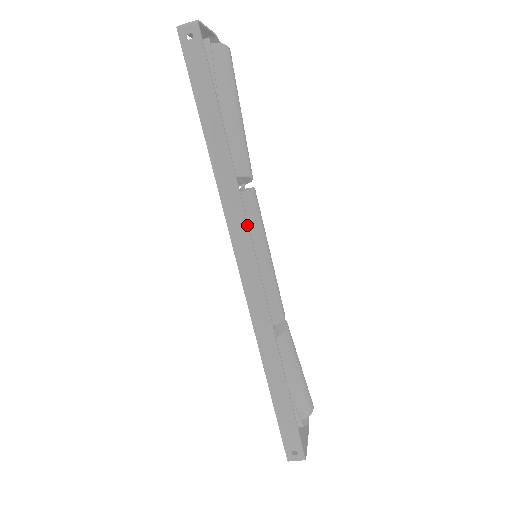
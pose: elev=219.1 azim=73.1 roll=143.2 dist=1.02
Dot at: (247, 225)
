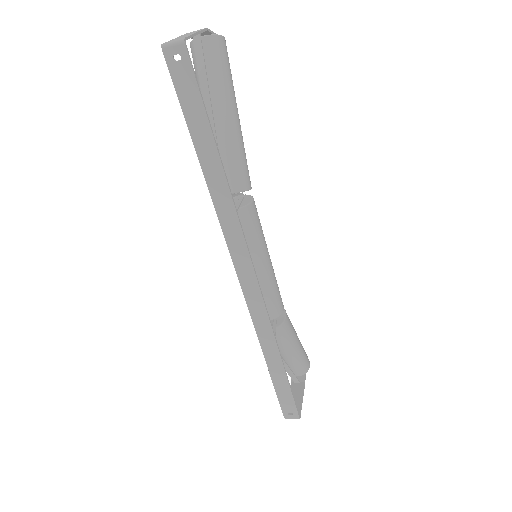
Dot at: (245, 243)
